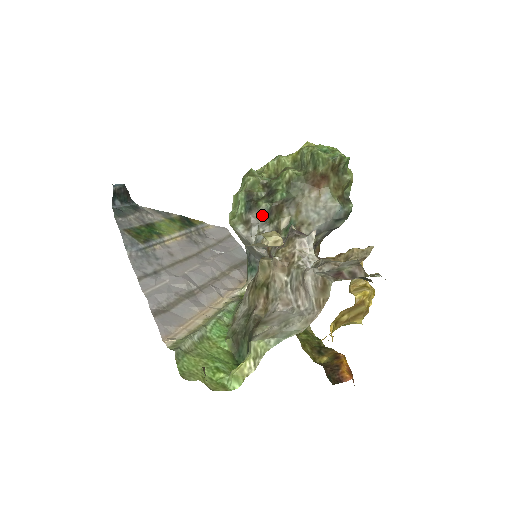
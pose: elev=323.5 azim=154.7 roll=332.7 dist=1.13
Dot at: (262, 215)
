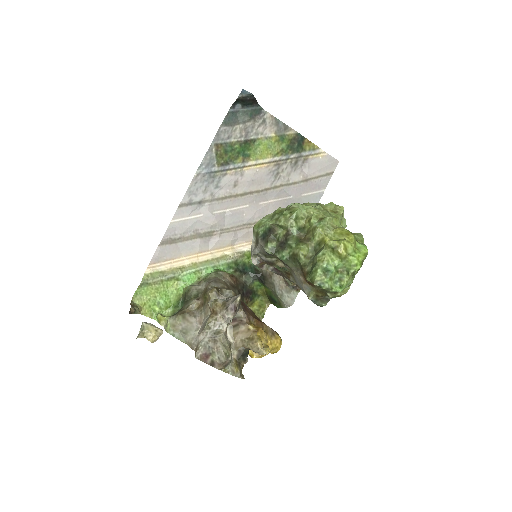
Dot at: (265, 251)
